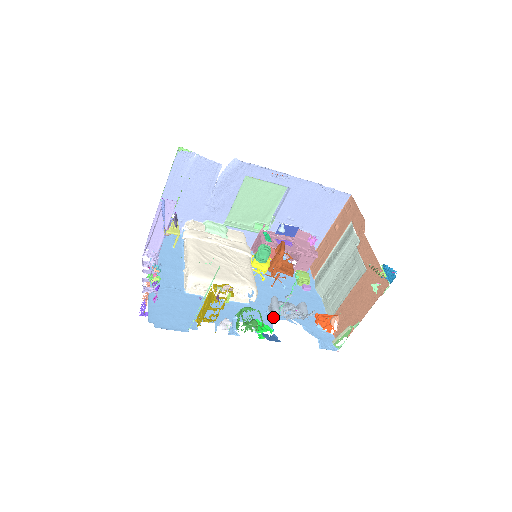
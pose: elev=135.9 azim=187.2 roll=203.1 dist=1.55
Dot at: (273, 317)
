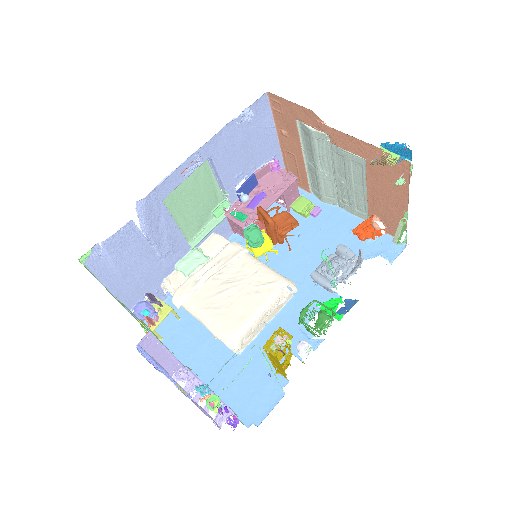
Dot at: occluded
